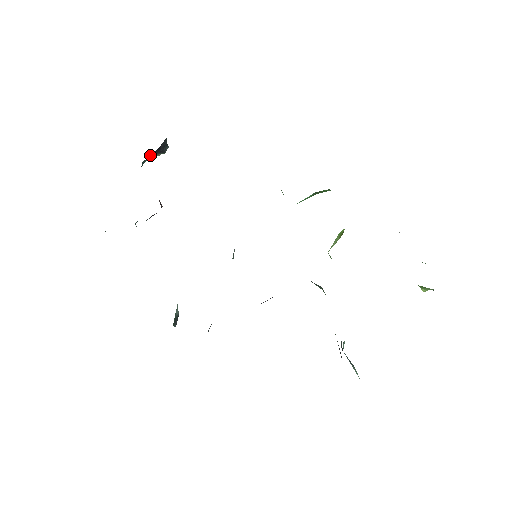
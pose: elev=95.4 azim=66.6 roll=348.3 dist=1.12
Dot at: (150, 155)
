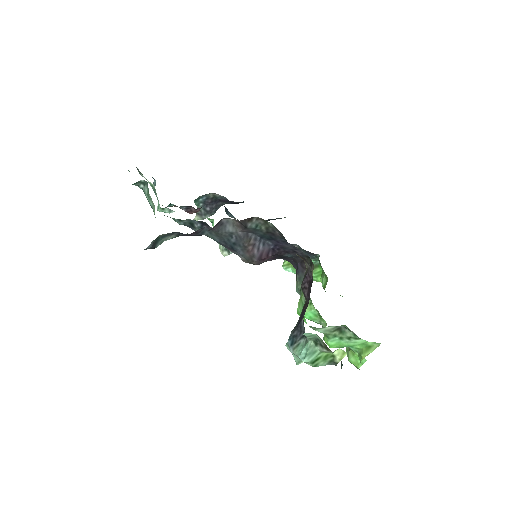
Dot at: (212, 196)
